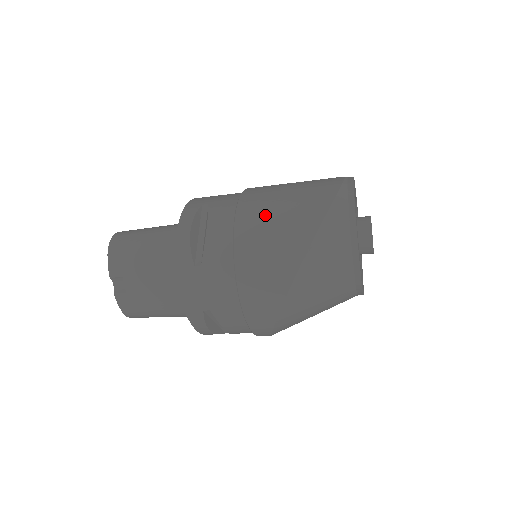
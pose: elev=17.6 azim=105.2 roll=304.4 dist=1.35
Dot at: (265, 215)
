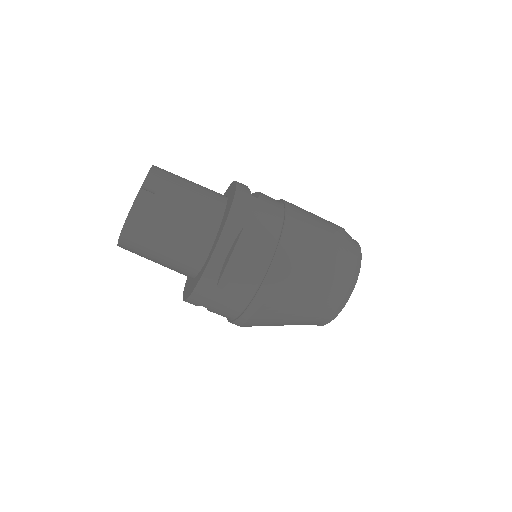
Dot at: occluded
